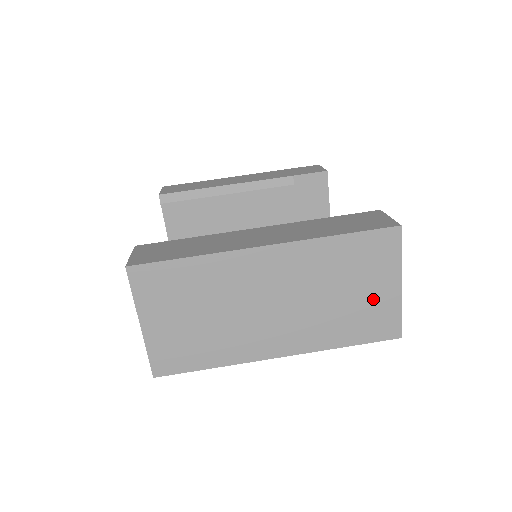
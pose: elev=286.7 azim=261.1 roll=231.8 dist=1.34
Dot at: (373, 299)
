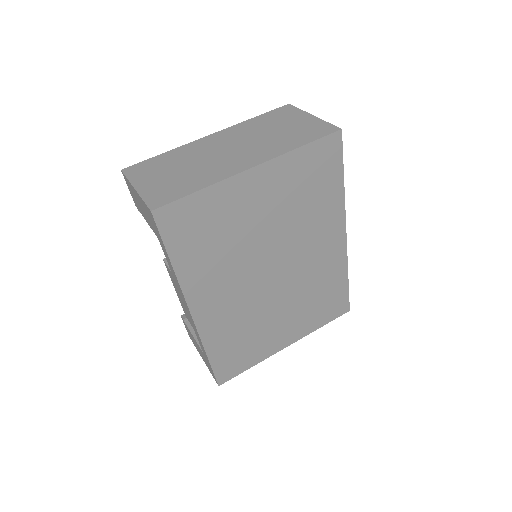
Dot at: (300, 125)
